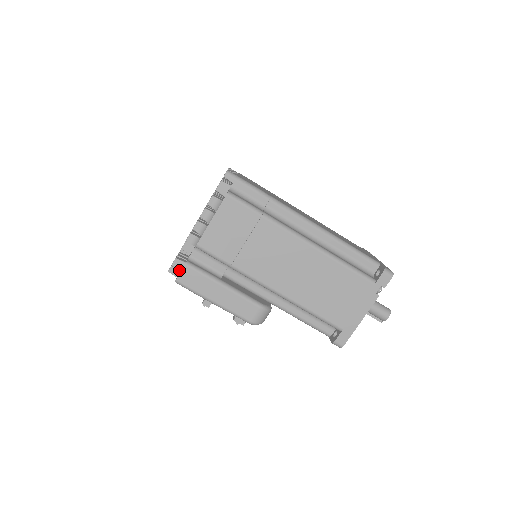
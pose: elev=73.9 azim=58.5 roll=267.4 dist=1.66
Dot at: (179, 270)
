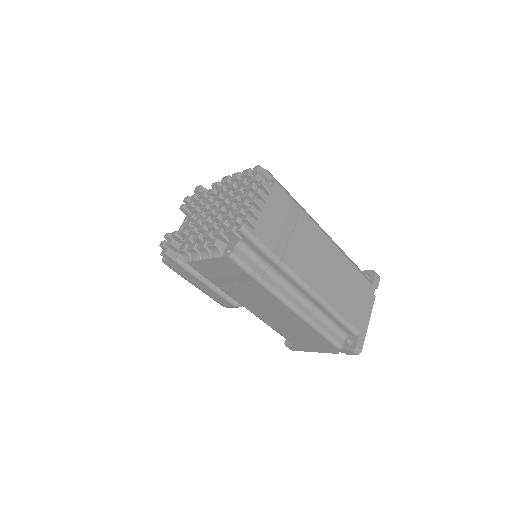
Dot at: (167, 260)
